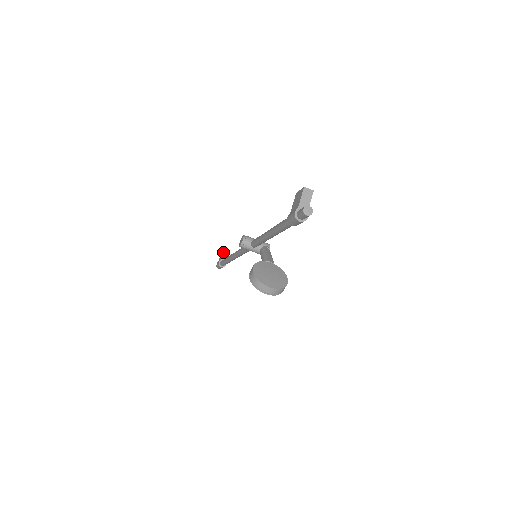
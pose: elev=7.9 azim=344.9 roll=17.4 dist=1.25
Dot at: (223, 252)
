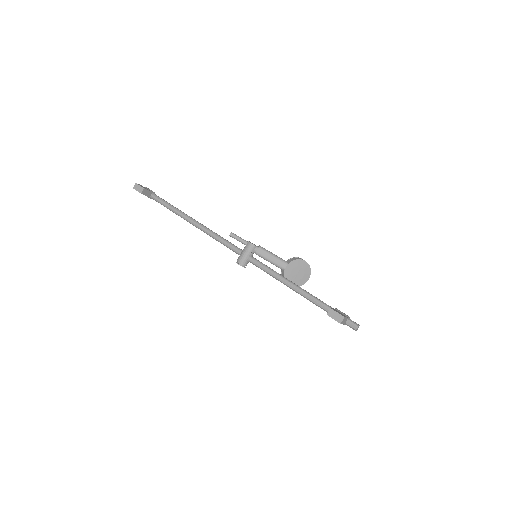
Dot at: occluded
